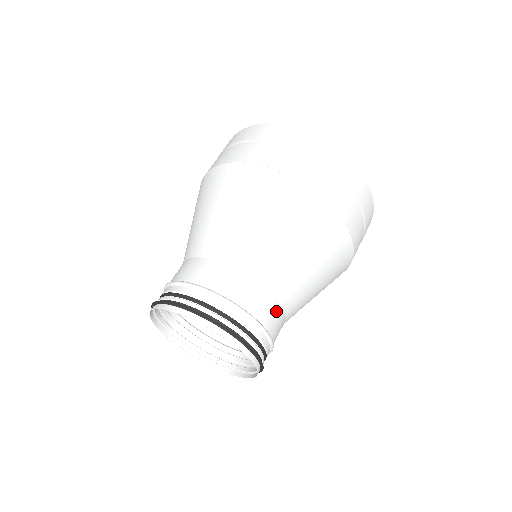
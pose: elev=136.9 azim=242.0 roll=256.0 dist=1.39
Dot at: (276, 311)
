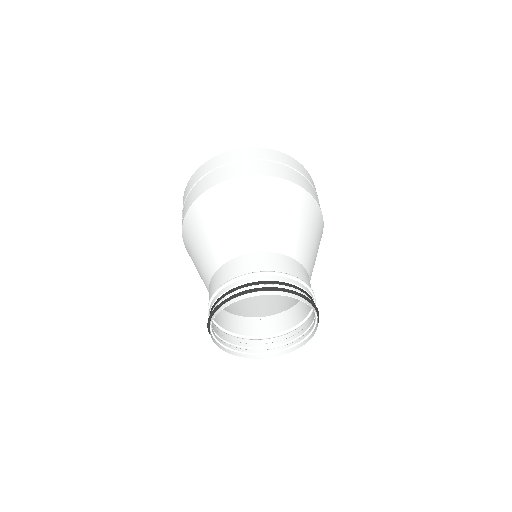
Dot at: (308, 277)
